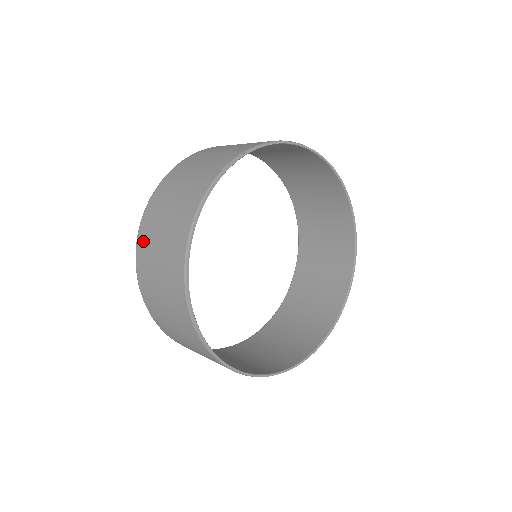
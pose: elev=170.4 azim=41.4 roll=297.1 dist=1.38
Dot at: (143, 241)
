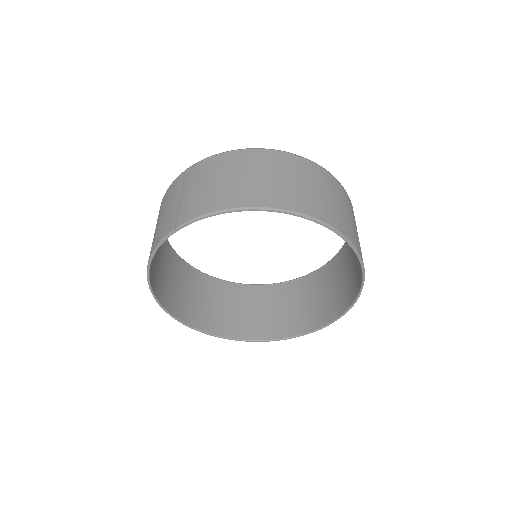
Dot at: occluded
